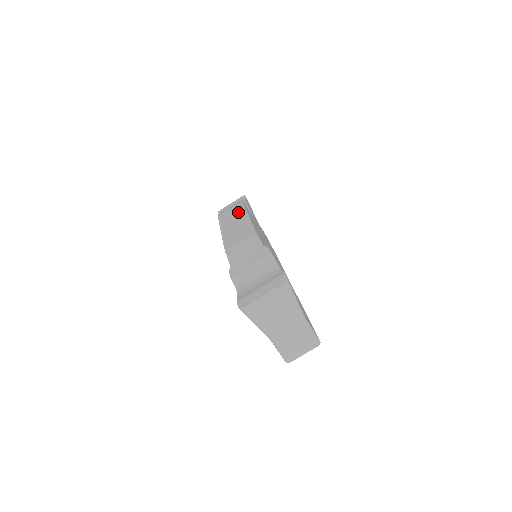
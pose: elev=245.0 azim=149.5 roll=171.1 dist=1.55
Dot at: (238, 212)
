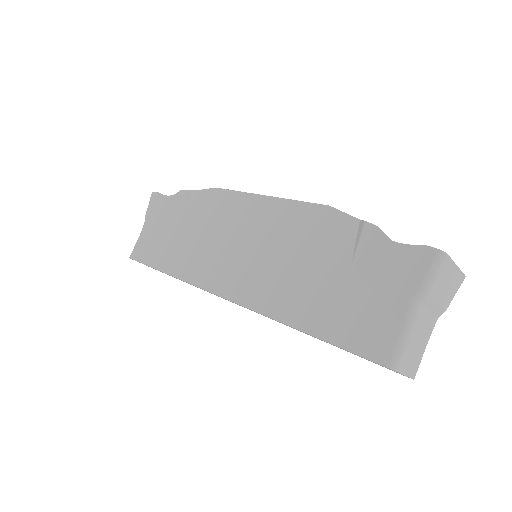
Dot at: occluded
